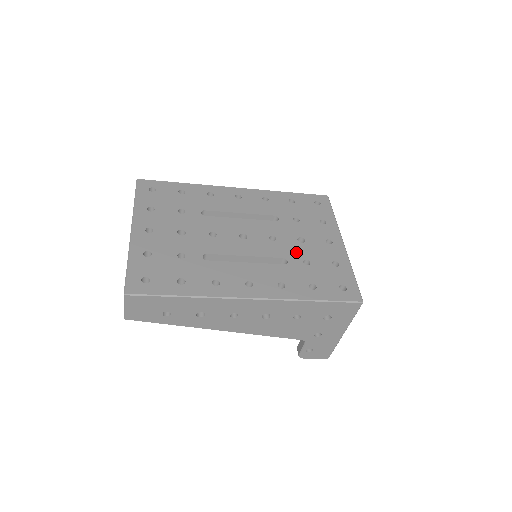
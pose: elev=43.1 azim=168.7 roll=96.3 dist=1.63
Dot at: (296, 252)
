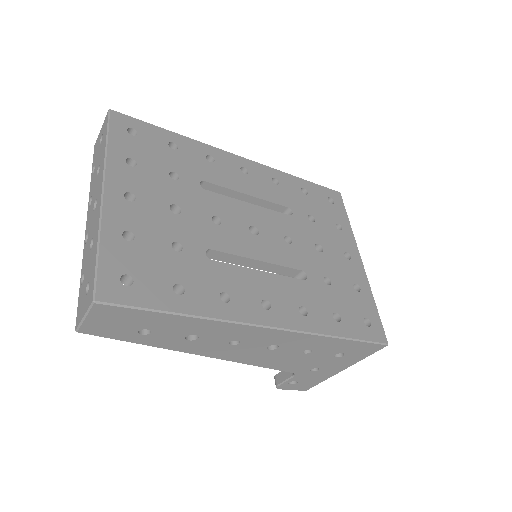
Dot at: (315, 264)
